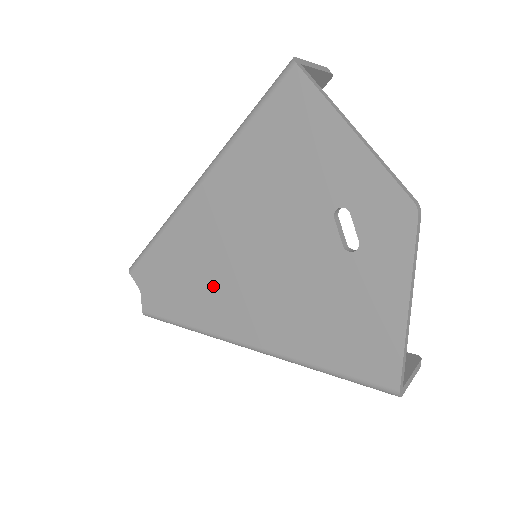
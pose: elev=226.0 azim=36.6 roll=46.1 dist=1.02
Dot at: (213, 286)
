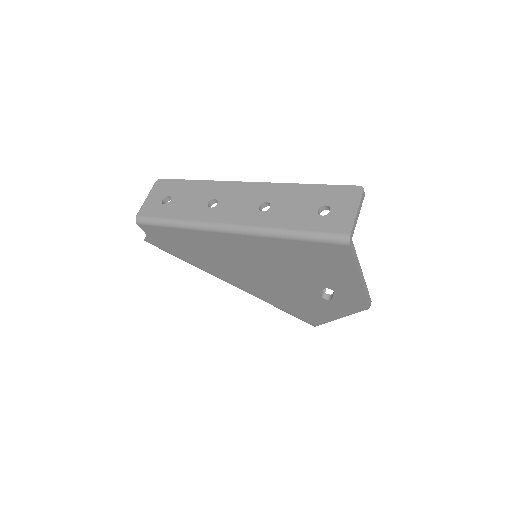
Dot at: (219, 264)
